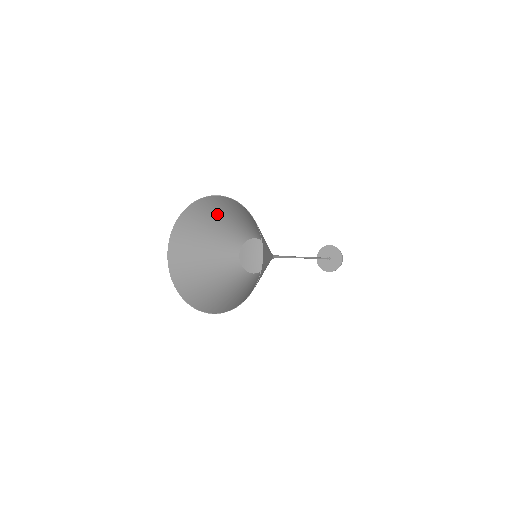
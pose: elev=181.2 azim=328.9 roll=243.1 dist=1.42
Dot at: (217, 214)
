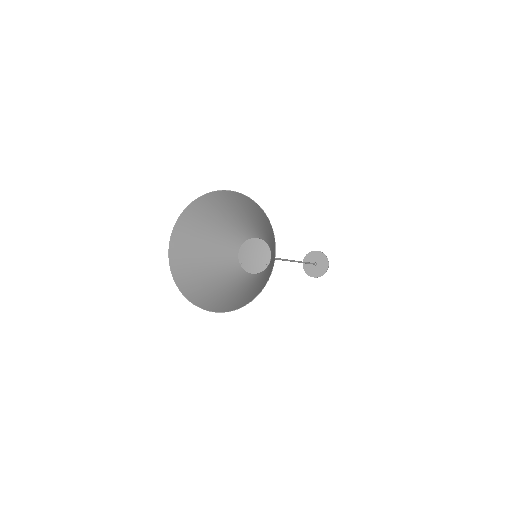
Dot at: (196, 241)
